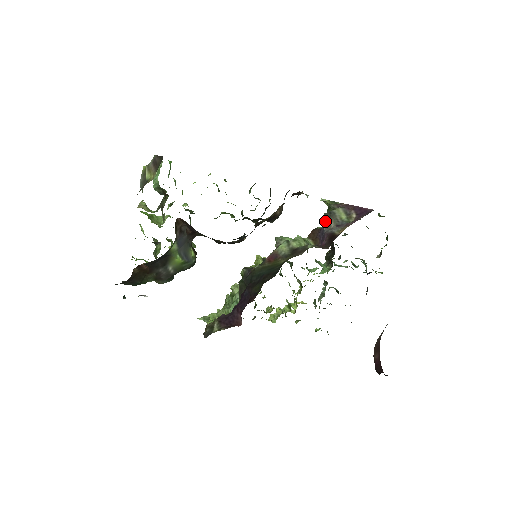
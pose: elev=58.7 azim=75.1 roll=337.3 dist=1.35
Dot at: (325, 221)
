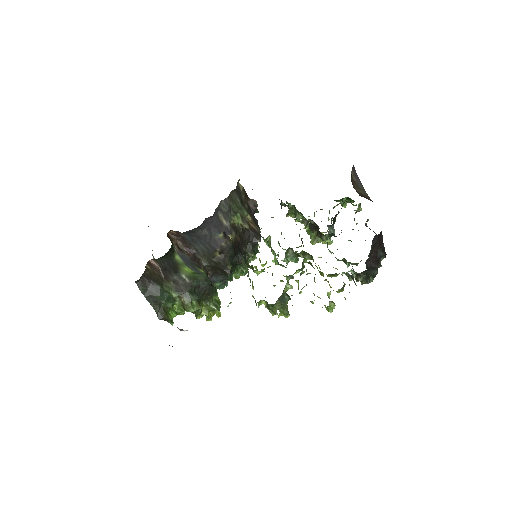
Dot at: (281, 203)
